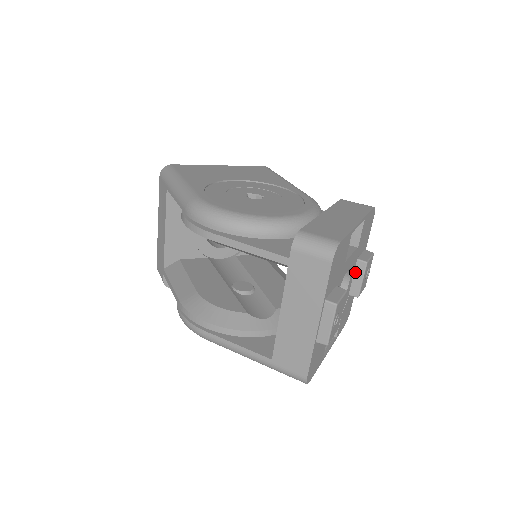
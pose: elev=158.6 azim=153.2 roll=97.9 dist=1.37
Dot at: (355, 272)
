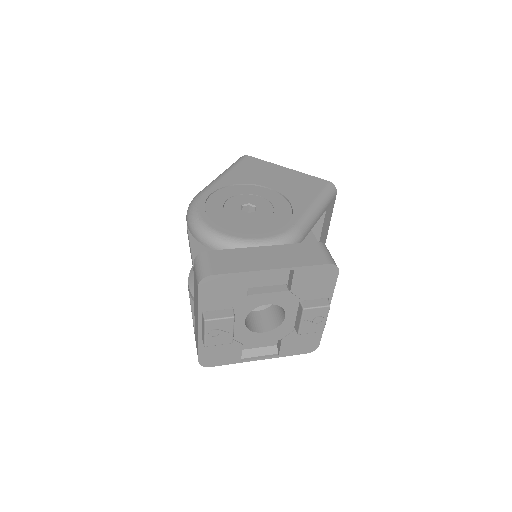
Dot at: (298, 311)
